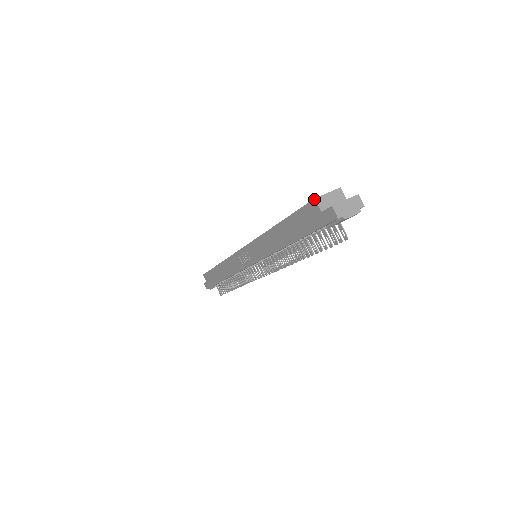
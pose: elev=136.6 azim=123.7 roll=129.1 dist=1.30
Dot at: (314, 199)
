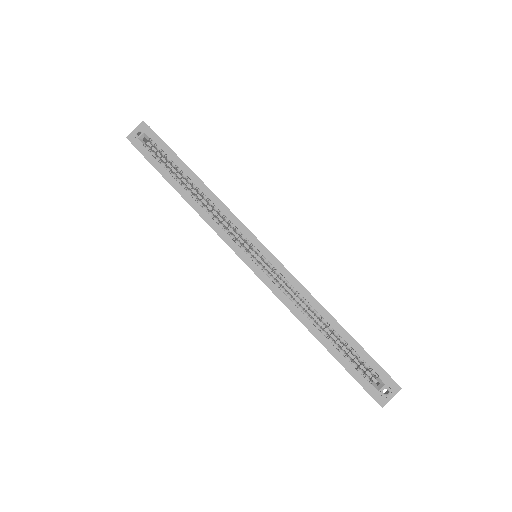
Dot at: (372, 397)
